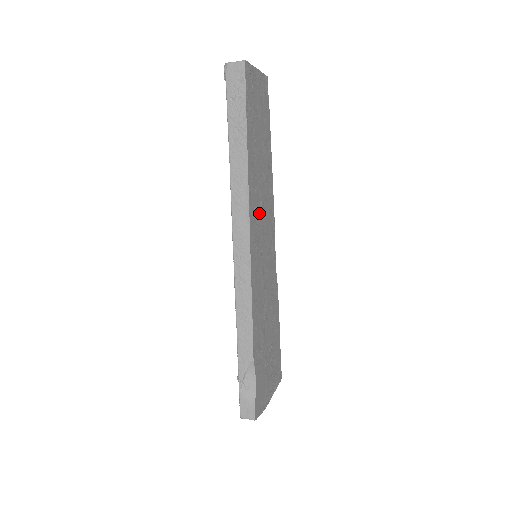
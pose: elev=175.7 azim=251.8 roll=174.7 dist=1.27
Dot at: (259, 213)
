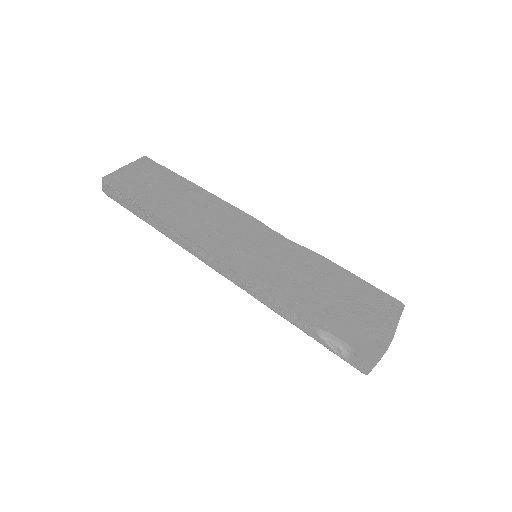
Dot at: (217, 233)
